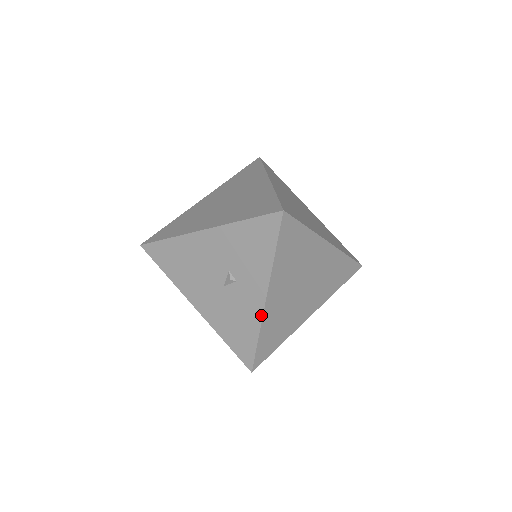
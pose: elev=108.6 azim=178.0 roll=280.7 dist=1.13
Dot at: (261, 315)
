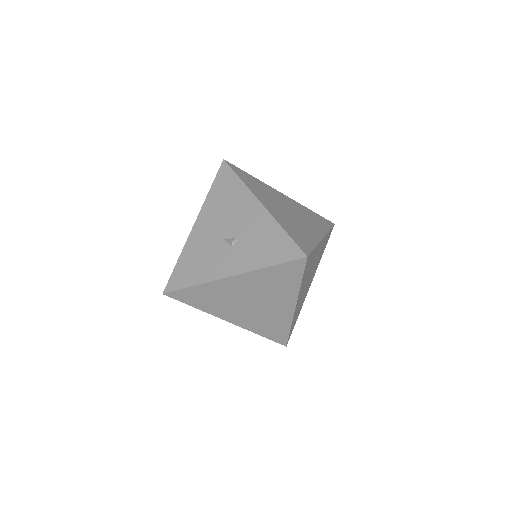
Dot at: (215, 279)
